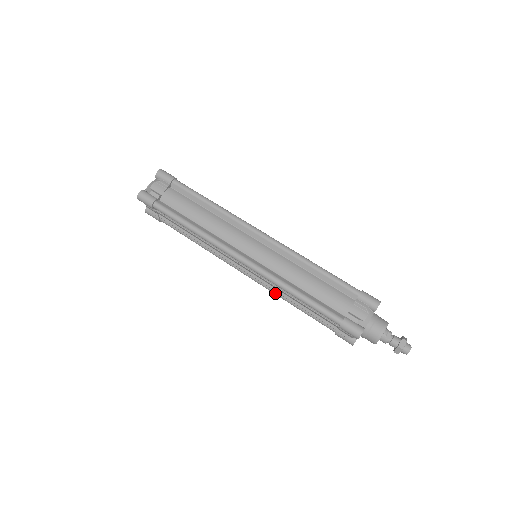
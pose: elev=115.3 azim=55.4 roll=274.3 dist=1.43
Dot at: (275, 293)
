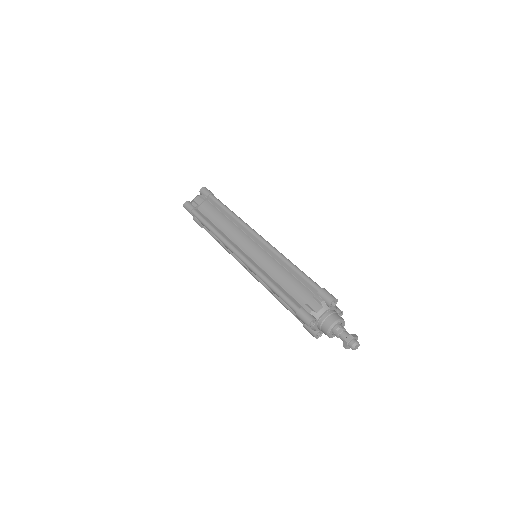
Dot at: (266, 288)
